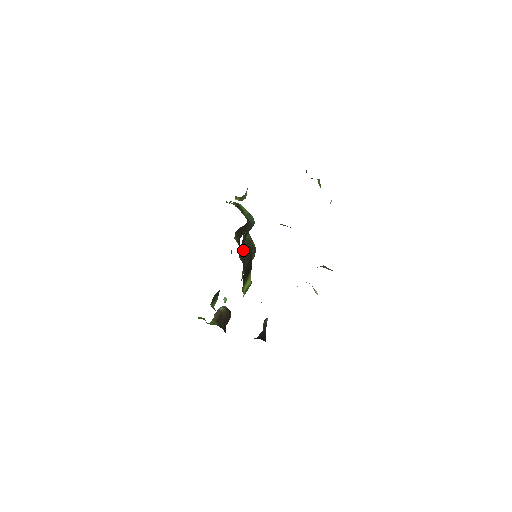
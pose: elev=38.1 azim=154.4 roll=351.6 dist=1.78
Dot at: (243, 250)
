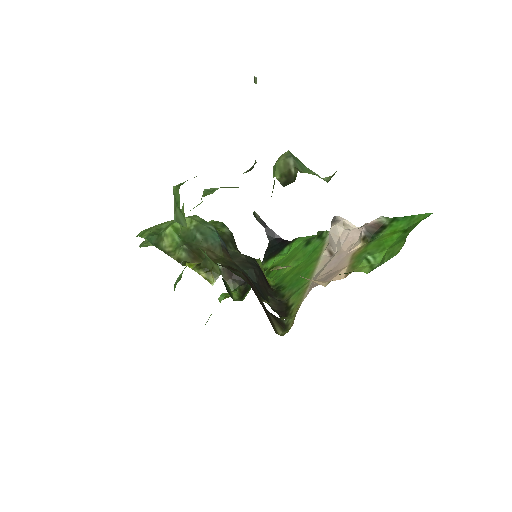
Dot at: (260, 291)
